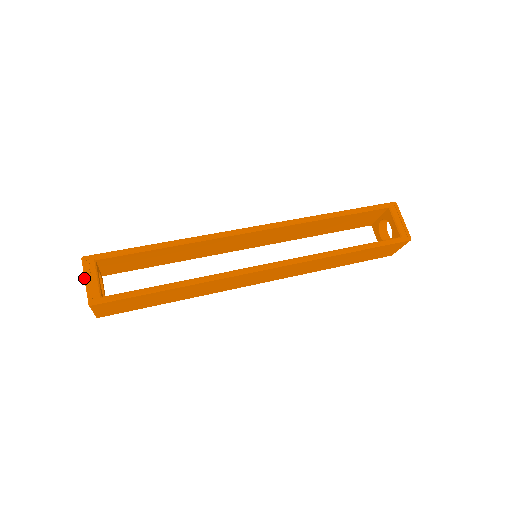
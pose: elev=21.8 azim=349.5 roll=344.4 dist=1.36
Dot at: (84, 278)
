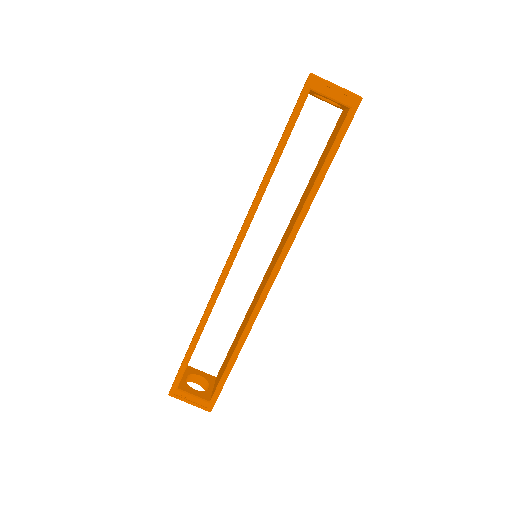
Dot at: occluded
